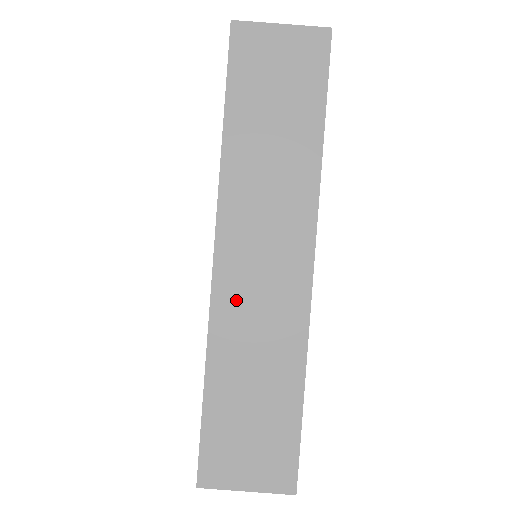
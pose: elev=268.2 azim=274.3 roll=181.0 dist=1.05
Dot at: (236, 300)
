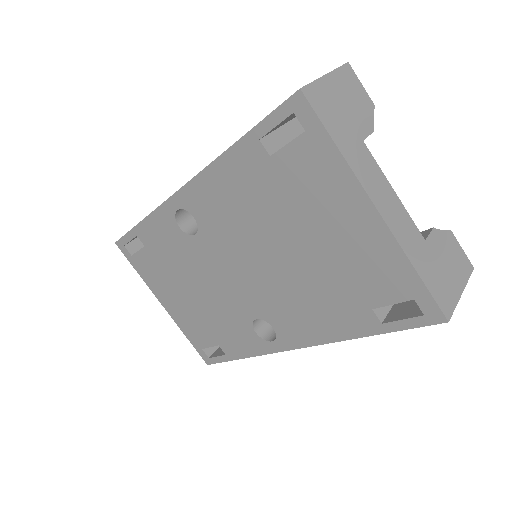
Dot at: occluded
